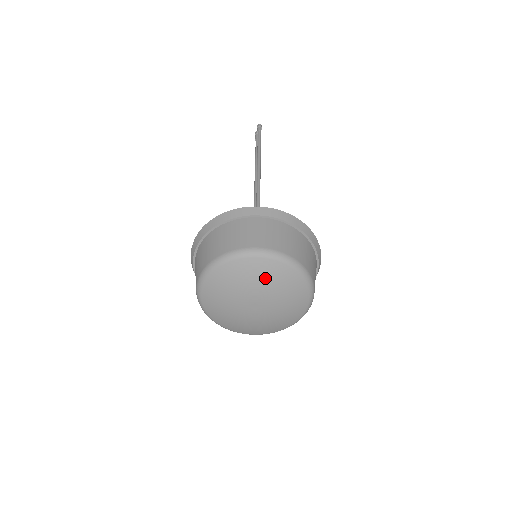
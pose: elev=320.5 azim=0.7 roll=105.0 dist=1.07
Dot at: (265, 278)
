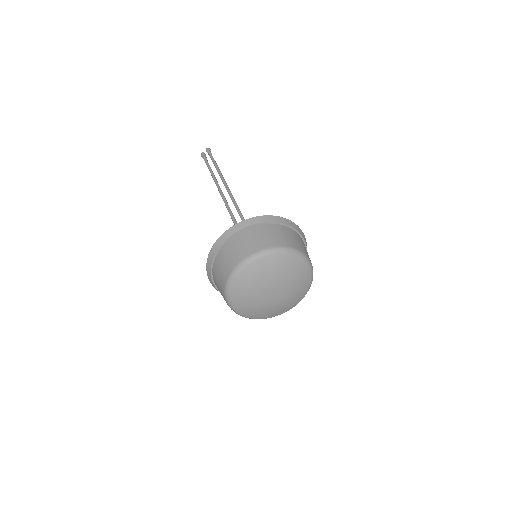
Dot at: (295, 274)
